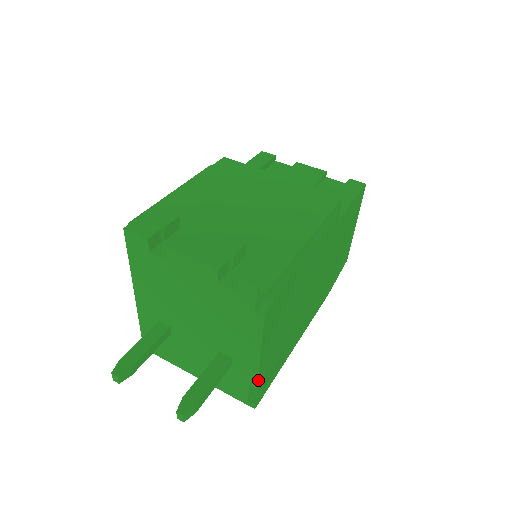
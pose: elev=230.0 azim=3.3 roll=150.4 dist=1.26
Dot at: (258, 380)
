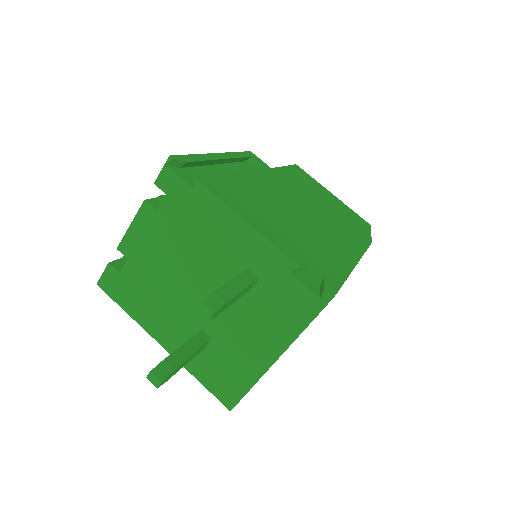
Dot at: (284, 254)
